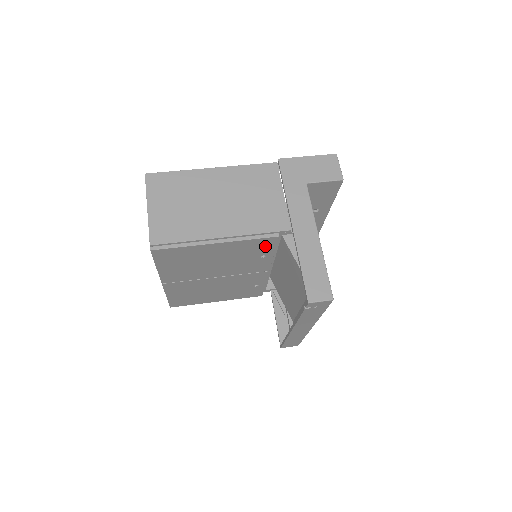
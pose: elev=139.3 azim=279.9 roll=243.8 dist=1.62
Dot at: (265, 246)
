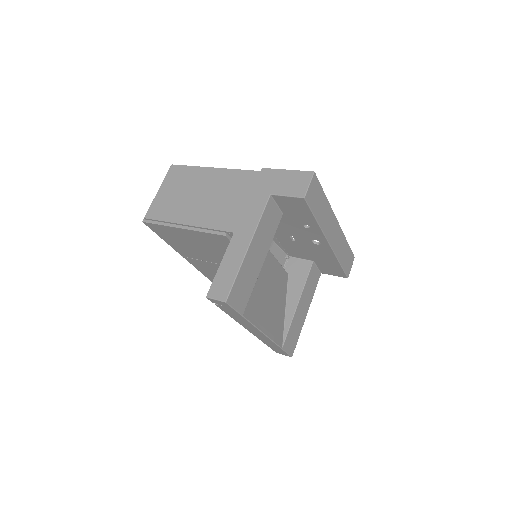
Dot at: (225, 243)
